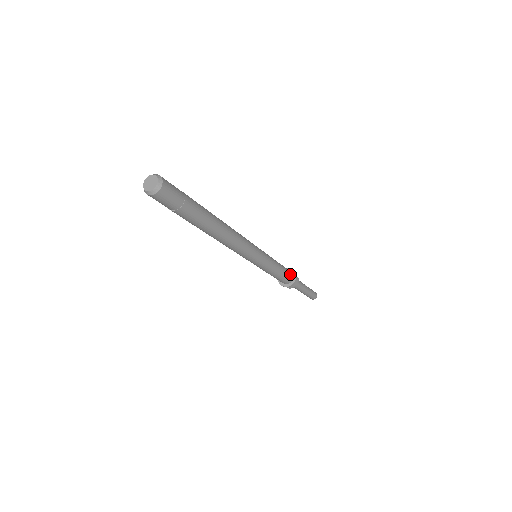
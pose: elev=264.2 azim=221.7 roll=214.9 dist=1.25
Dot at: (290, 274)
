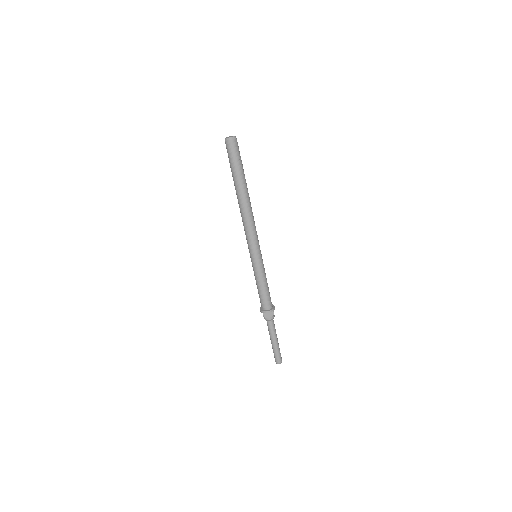
Dot at: (270, 302)
